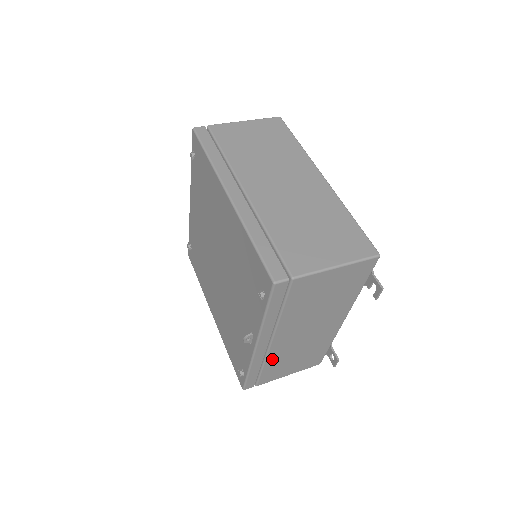
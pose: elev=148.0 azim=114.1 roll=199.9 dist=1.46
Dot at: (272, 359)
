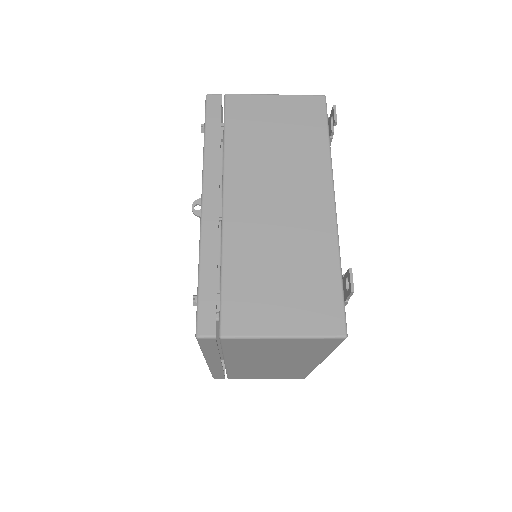
Dot at: (234, 251)
